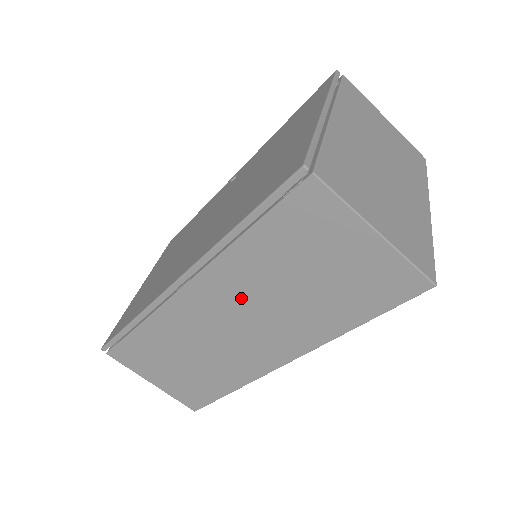
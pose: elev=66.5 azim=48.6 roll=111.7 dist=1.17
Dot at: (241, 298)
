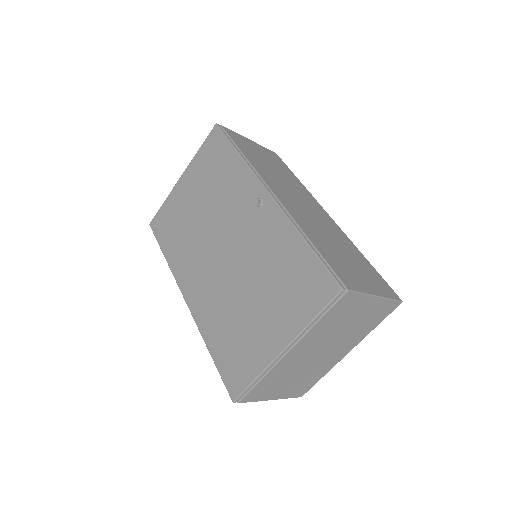
Dot at: occluded
